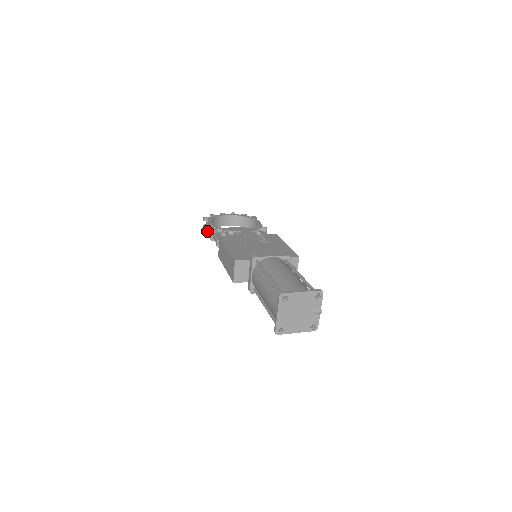
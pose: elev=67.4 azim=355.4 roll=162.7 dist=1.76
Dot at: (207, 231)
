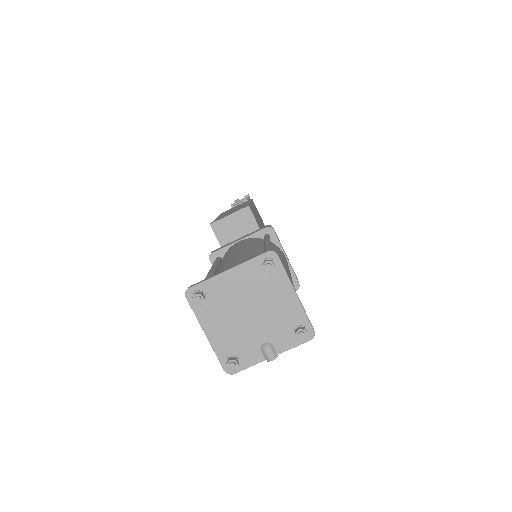
Dot at: occluded
